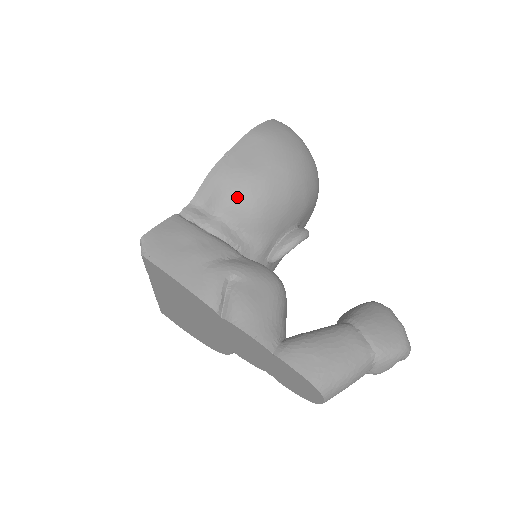
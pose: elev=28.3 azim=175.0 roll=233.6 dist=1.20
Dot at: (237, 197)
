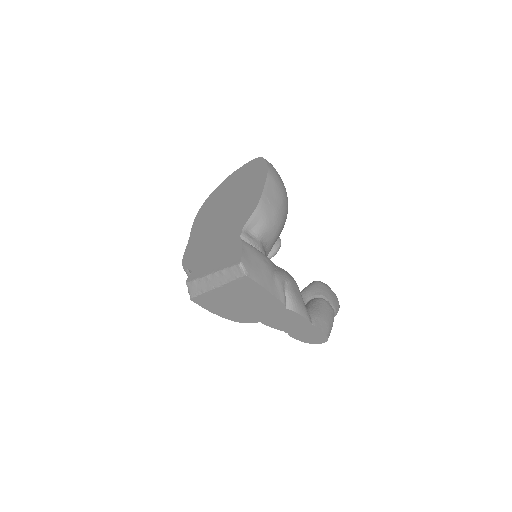
Dot at: (271, 226)
